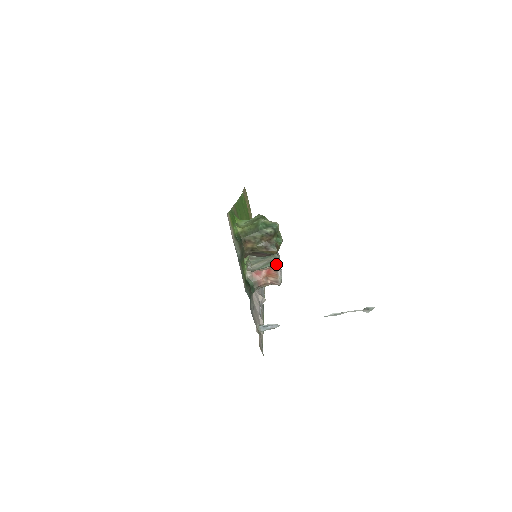
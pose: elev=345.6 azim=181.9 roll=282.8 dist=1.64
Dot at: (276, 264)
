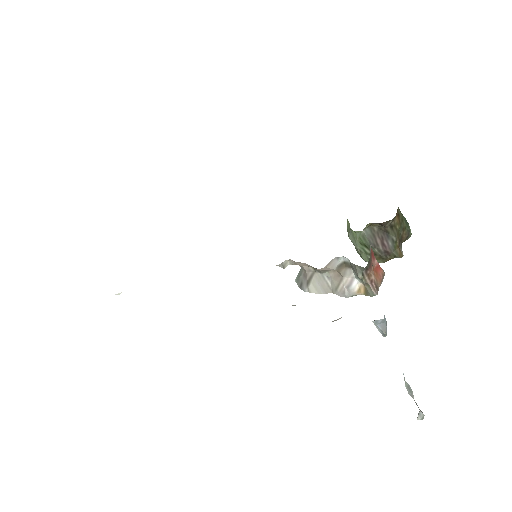
Dot at: occluded
